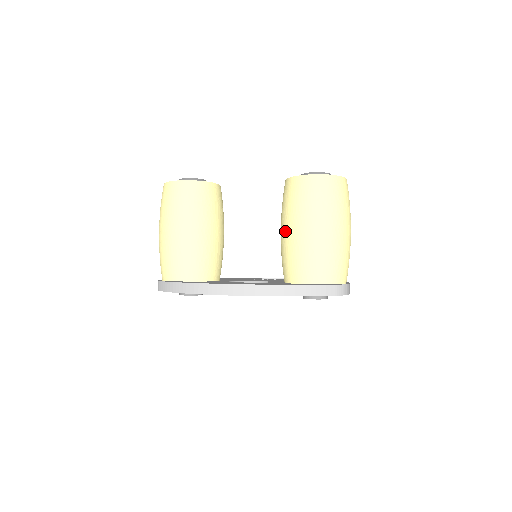
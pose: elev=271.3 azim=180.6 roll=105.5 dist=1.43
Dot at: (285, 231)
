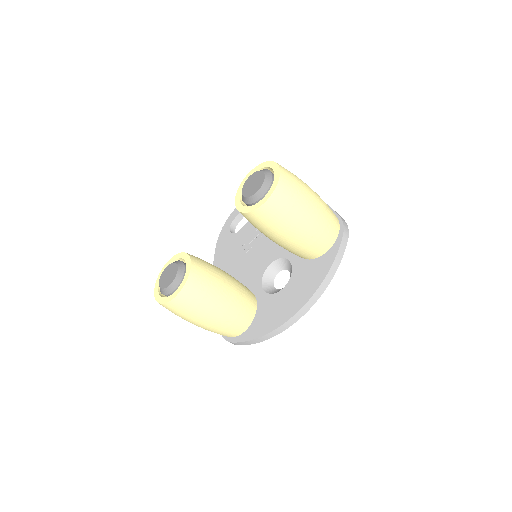
Dot at: (280, 242)
